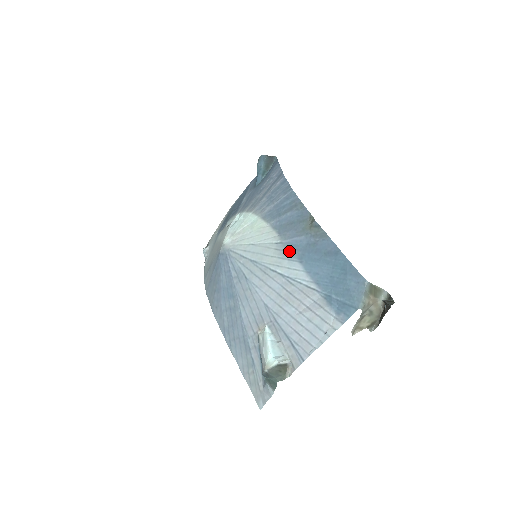
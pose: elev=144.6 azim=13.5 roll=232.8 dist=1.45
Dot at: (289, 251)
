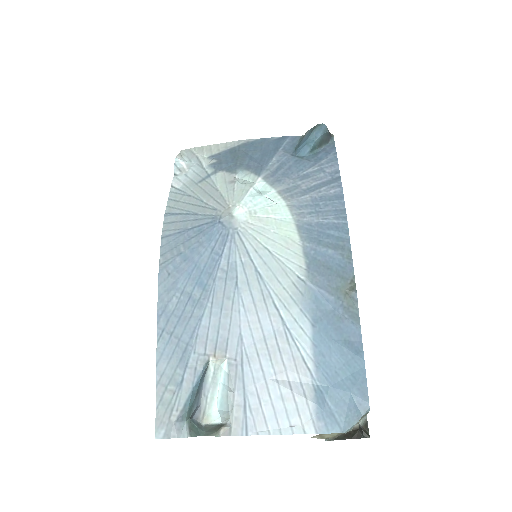
Dot at: (308, 300)
